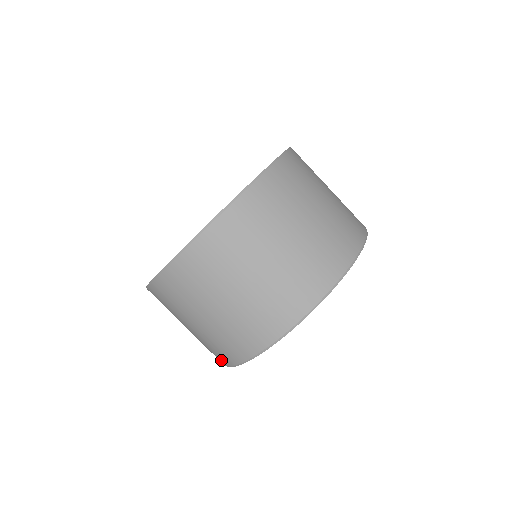
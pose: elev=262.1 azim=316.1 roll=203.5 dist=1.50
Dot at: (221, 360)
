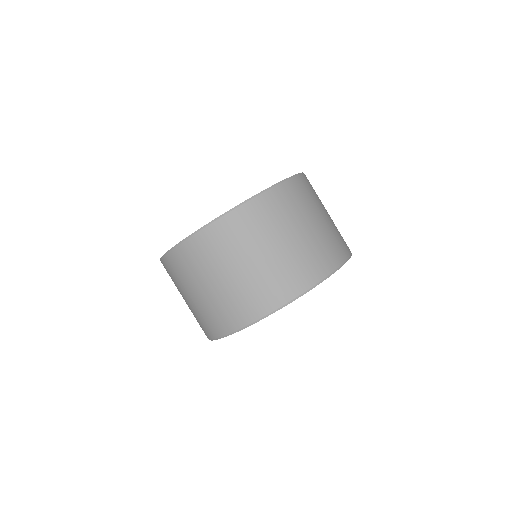
Dot at: (210, 332)
